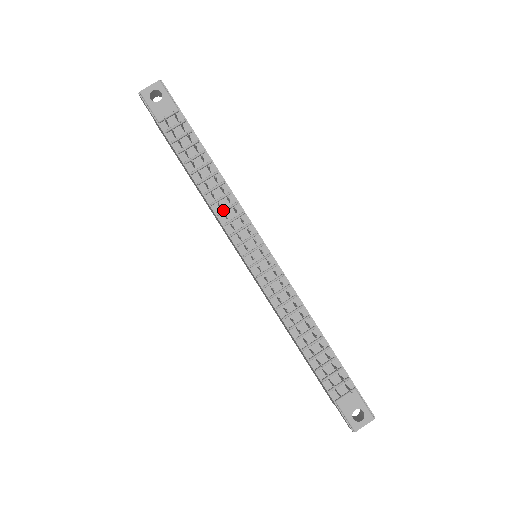
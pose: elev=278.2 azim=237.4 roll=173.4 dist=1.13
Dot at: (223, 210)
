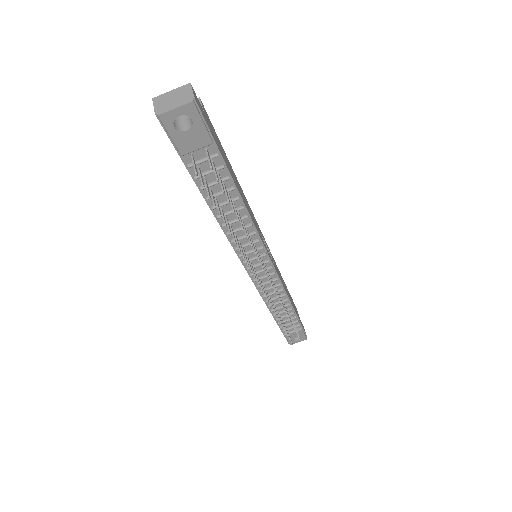
Dot at: (239, 239)
